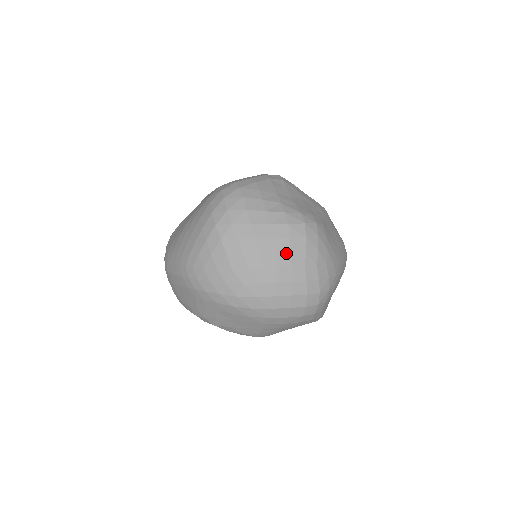
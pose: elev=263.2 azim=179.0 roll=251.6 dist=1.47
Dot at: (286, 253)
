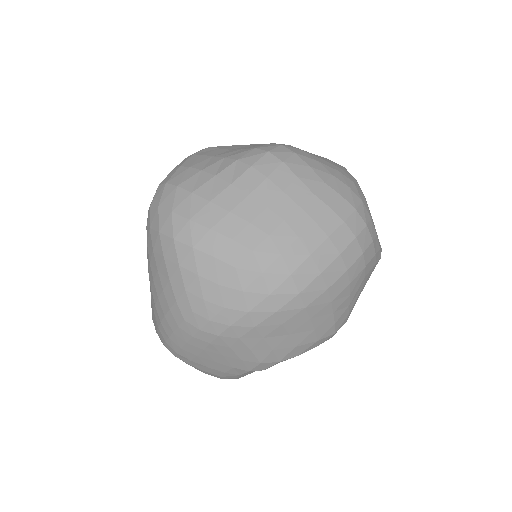
Dot at: (278, 196)
